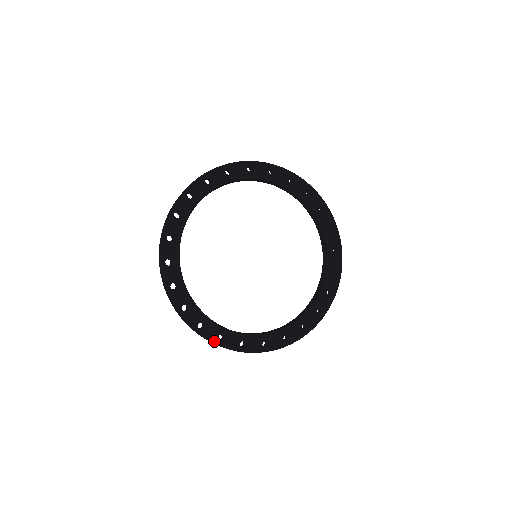
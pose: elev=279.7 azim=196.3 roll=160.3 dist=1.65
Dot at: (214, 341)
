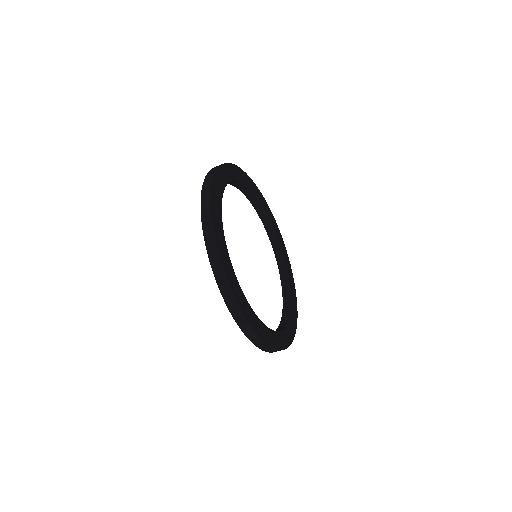
Dot at: (269, 343)
